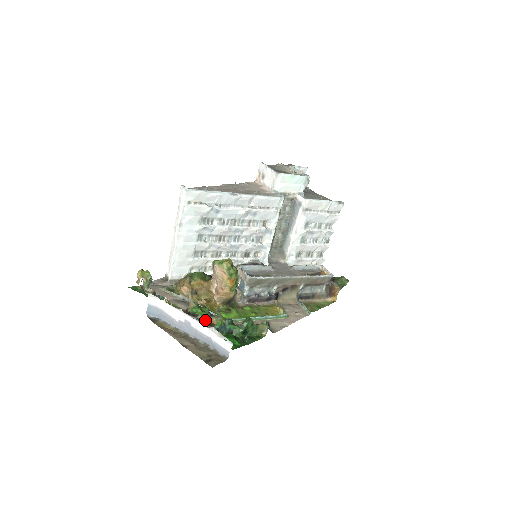
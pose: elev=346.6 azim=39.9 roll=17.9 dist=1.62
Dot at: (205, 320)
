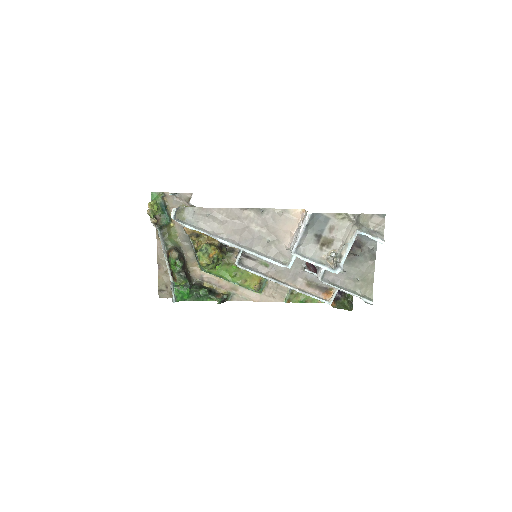
Dot at: (173, 272)
